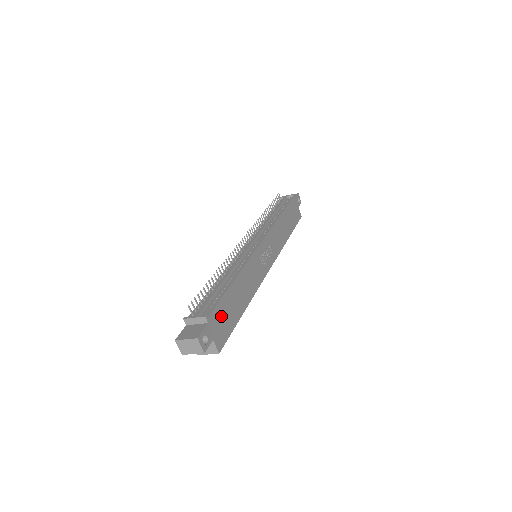
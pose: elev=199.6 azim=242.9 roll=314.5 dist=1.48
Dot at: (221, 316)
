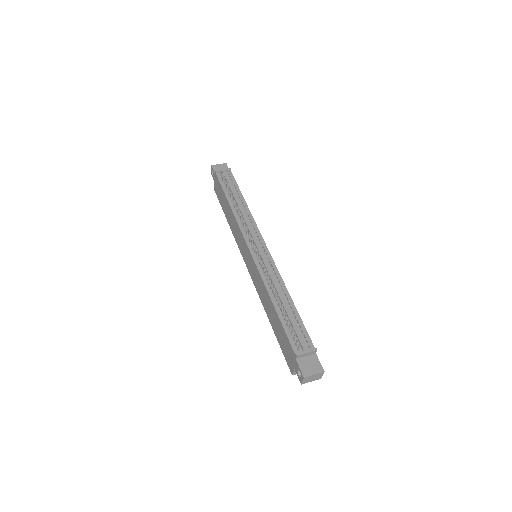
Dot at: occluded
